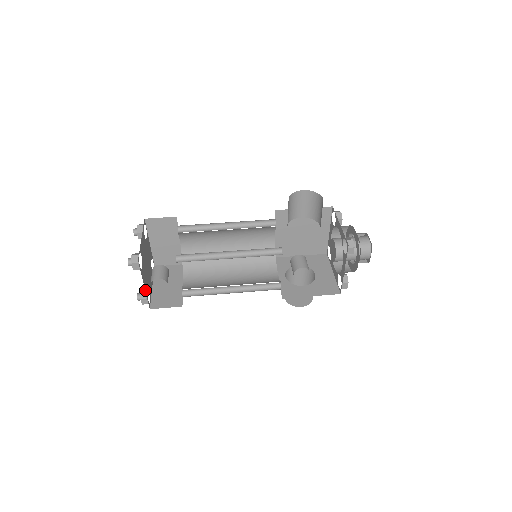
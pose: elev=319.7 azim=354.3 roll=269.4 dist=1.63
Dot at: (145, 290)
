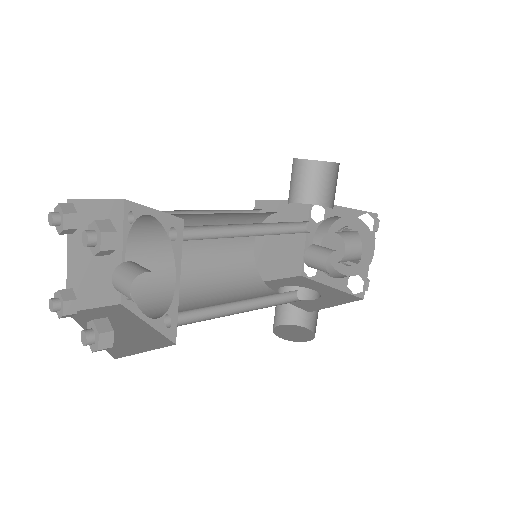
Dot at: occluded
